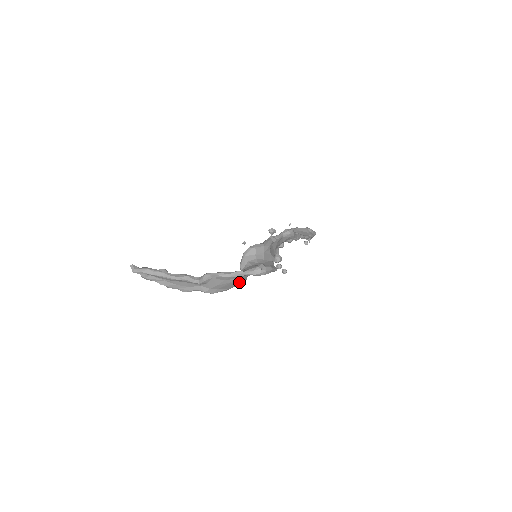
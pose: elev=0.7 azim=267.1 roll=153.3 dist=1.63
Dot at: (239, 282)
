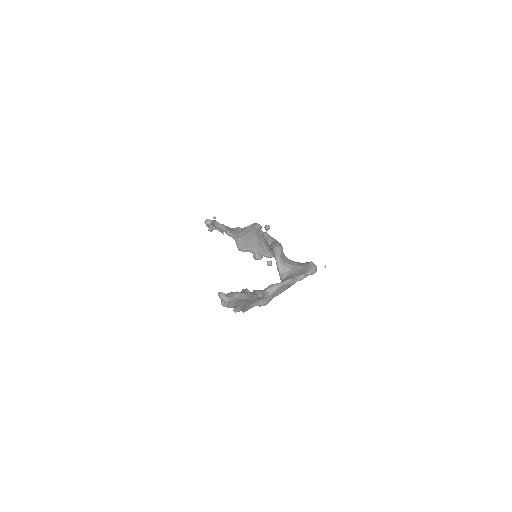
Dot at: occluded
